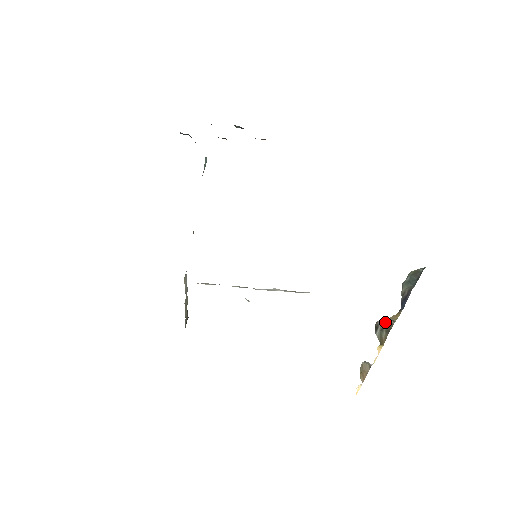
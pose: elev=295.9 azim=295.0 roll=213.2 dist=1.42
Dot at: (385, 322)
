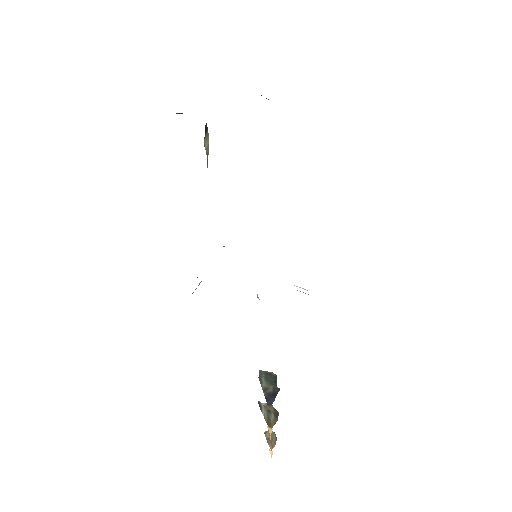
Dot at: occluded
